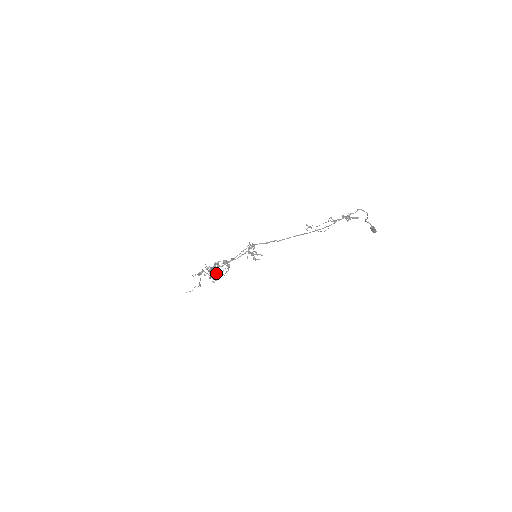
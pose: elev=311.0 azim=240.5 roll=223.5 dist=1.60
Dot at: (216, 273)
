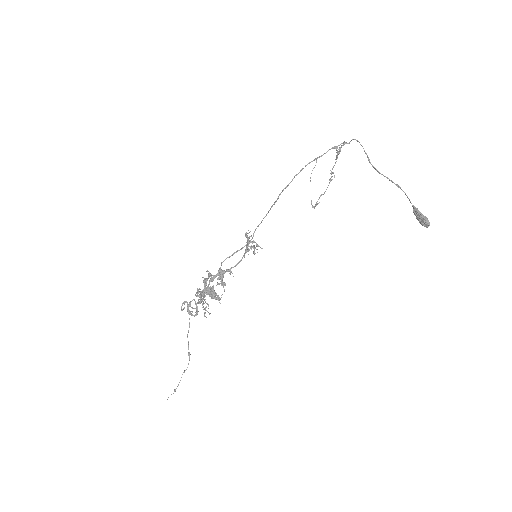
Dot at: (204, 280)
